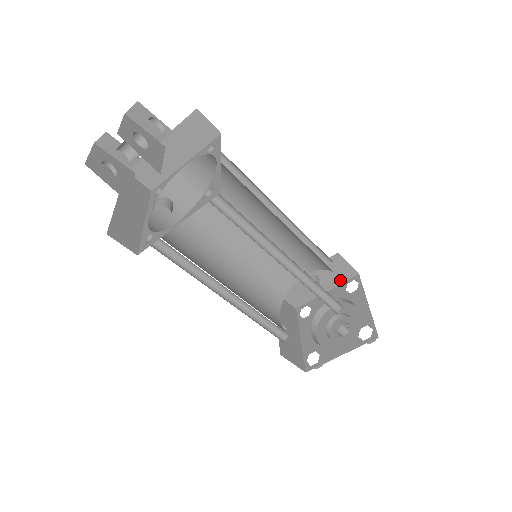
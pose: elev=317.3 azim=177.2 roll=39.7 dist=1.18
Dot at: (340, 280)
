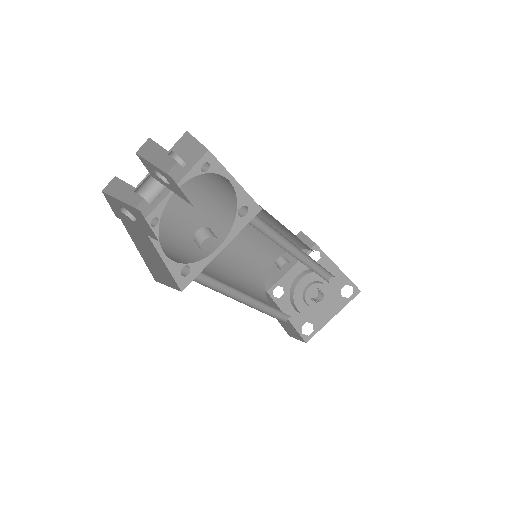
Dot at: occluded
